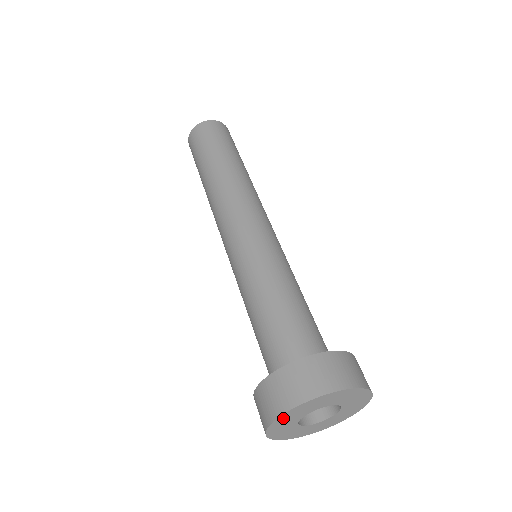
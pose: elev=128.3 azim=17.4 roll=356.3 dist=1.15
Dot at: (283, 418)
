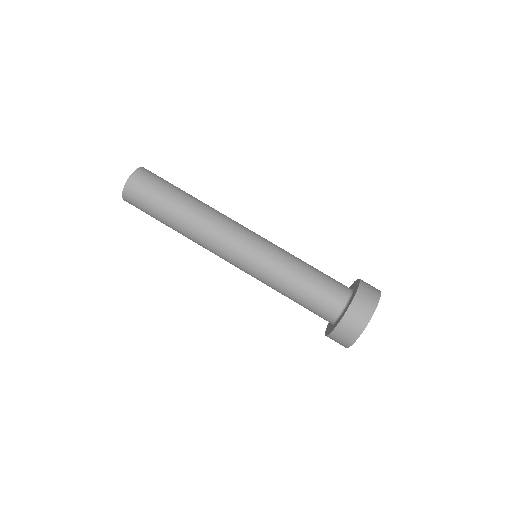
Dot at: (370, 318)
